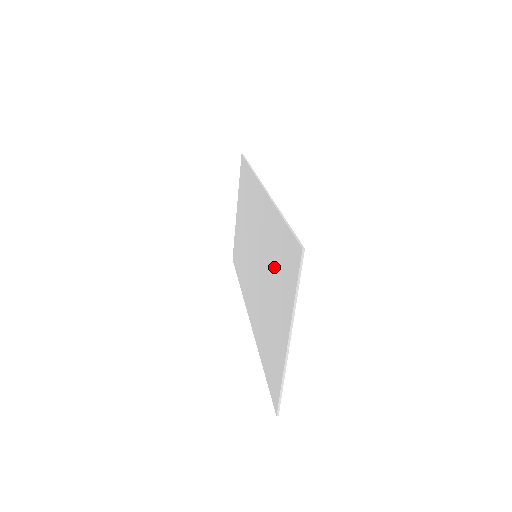
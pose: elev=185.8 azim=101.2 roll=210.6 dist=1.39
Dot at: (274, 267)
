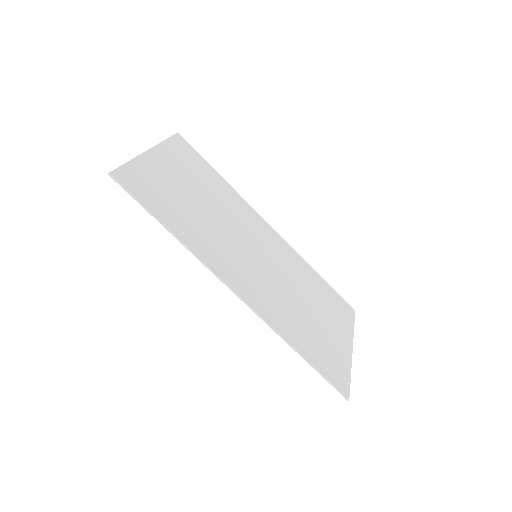
Dot at: (206, 190)
